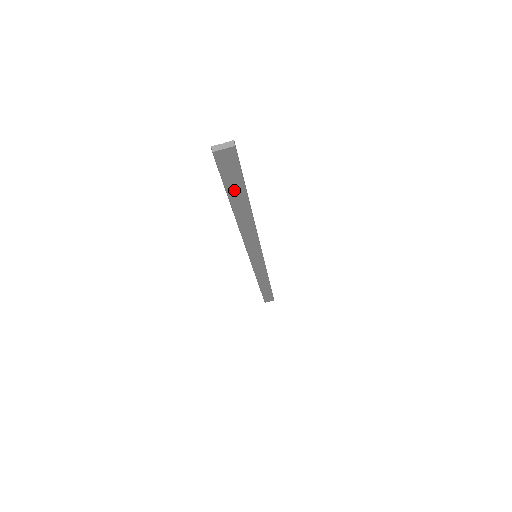
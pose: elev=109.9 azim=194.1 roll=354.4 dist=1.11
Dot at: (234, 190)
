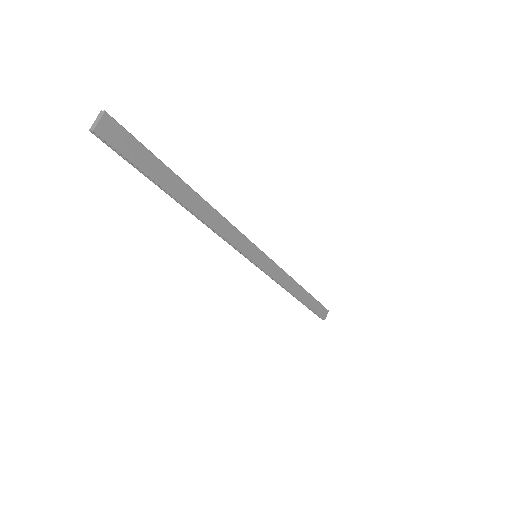
Dot at: (155, 172)
